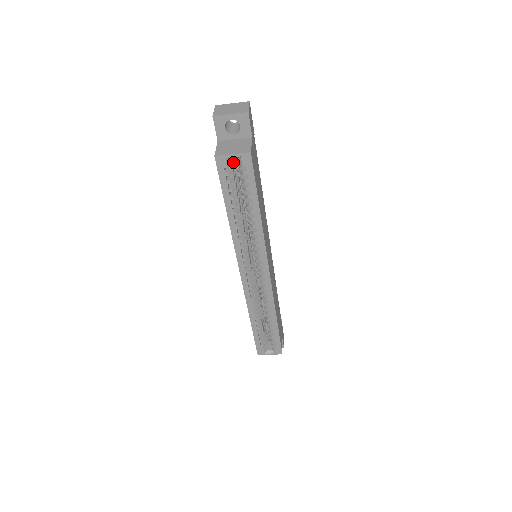
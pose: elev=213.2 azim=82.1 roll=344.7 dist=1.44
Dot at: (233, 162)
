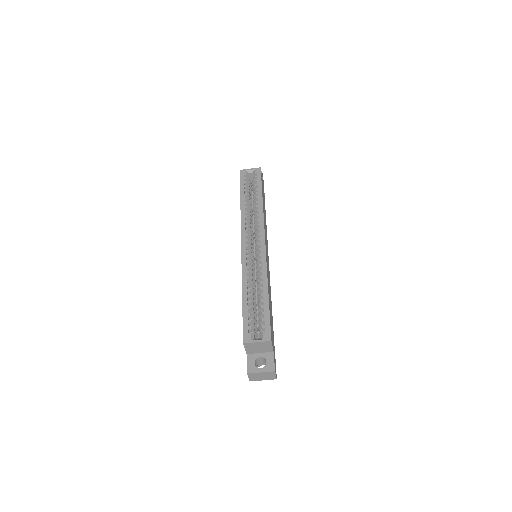
Dot at: (250, 180)
